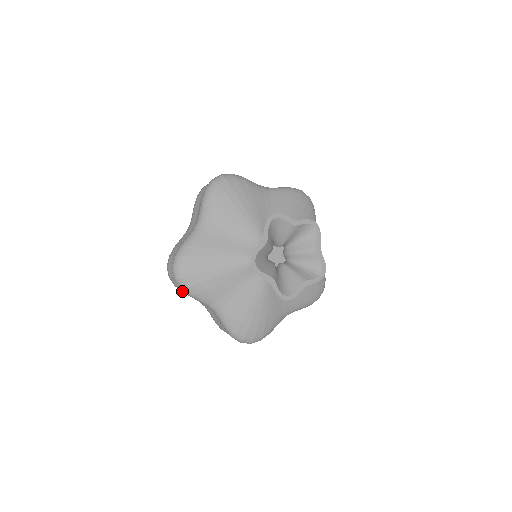
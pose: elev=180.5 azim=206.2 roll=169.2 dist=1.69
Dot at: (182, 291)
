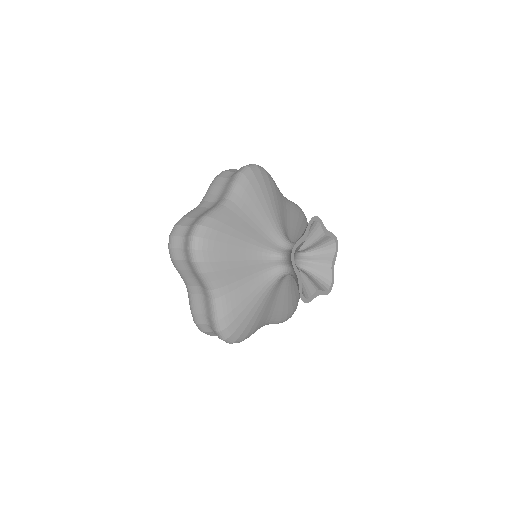
Dot at: occluded
